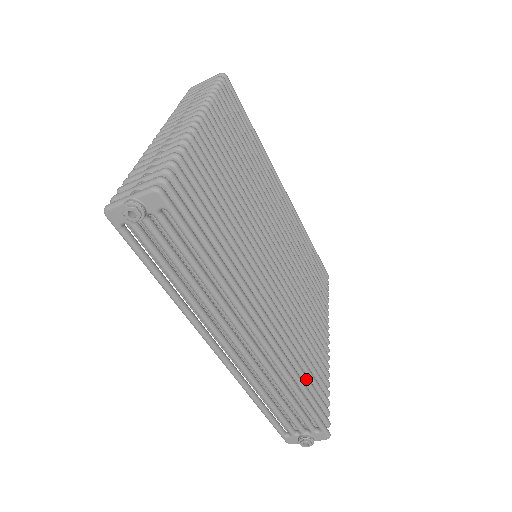
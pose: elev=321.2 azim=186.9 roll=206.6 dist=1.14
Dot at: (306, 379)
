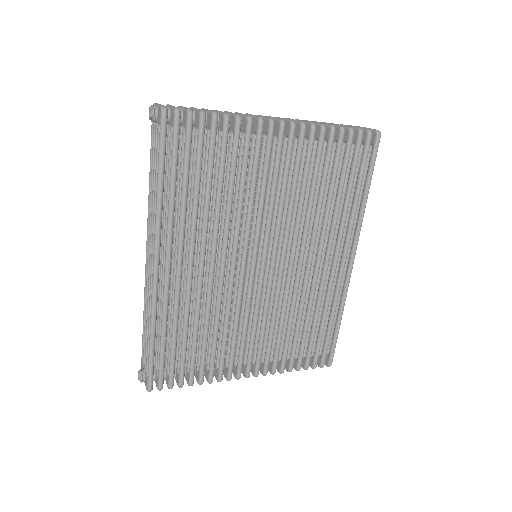
Dot at: (173, 340)
